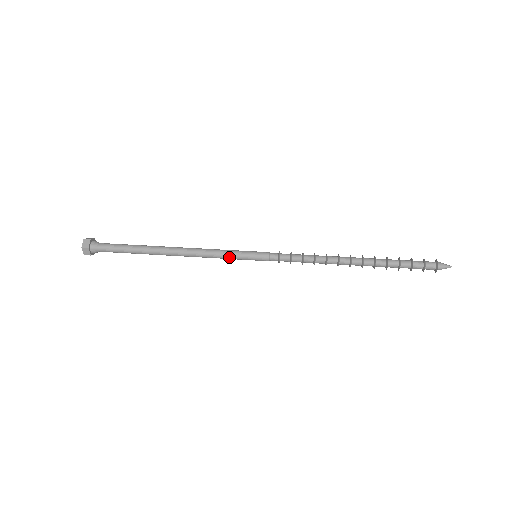
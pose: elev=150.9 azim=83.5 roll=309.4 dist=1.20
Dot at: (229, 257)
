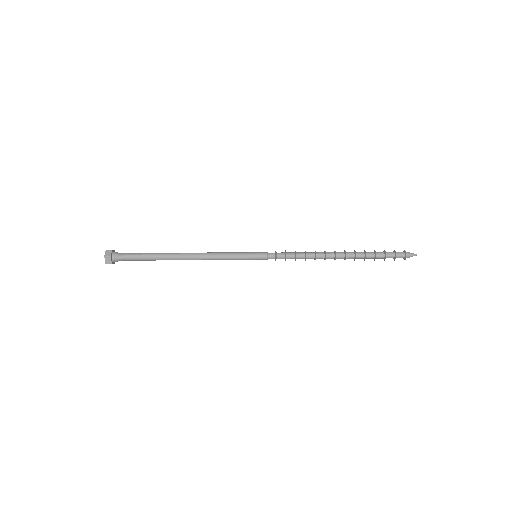
Dot at: (233, 257)
